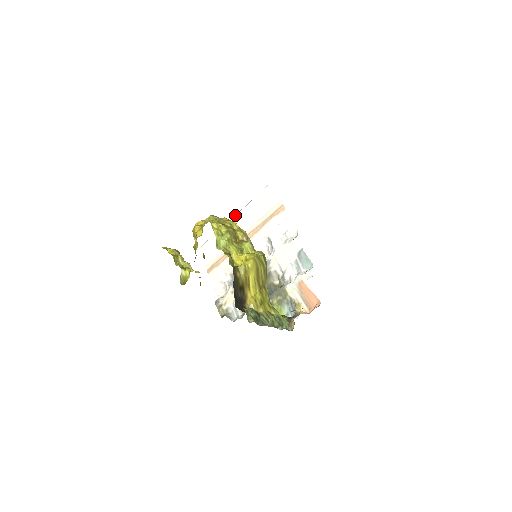
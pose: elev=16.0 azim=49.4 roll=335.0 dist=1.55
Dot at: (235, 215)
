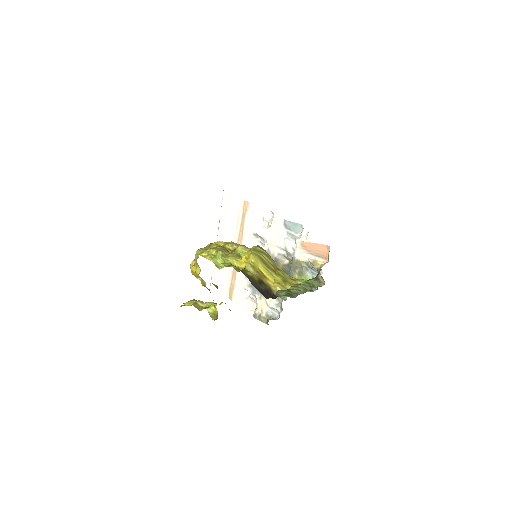
Dot at: occluded
